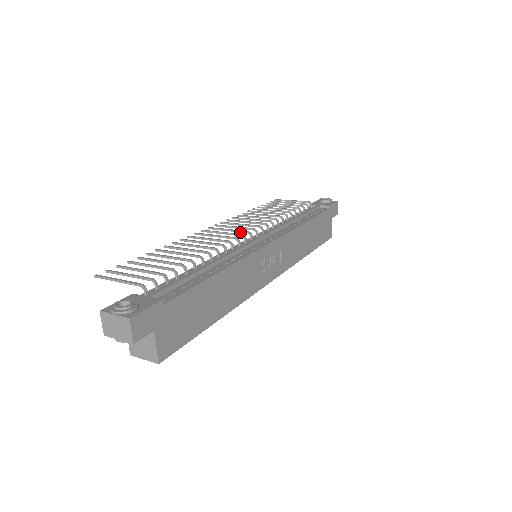
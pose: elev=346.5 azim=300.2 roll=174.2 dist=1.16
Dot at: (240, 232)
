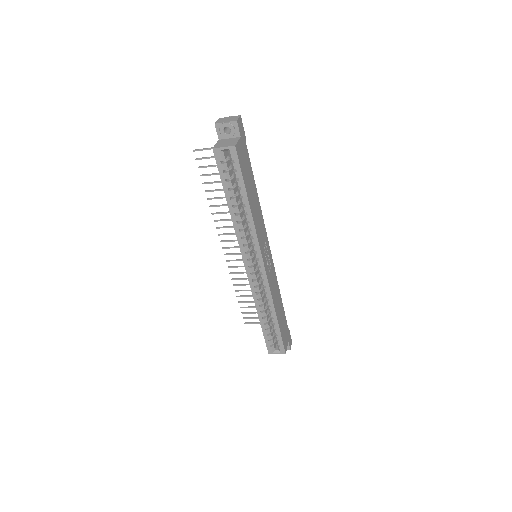
Dot at: occluded
